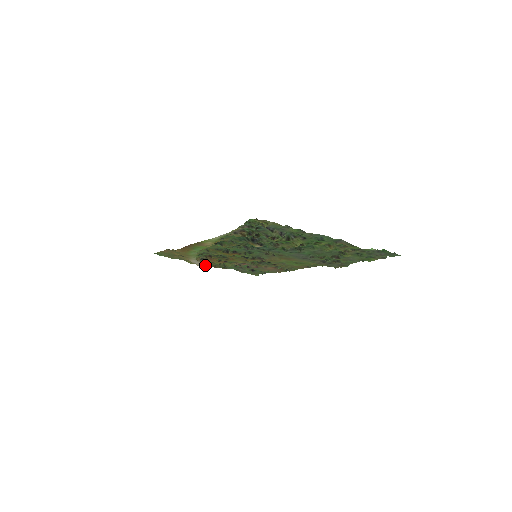
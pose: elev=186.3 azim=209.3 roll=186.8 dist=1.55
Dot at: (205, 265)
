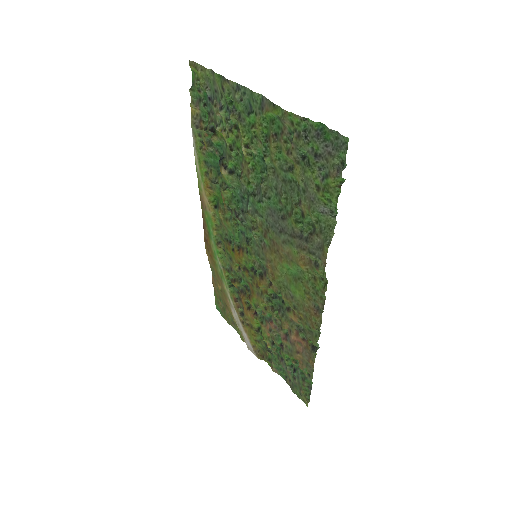
Dot at: (252, 344)
